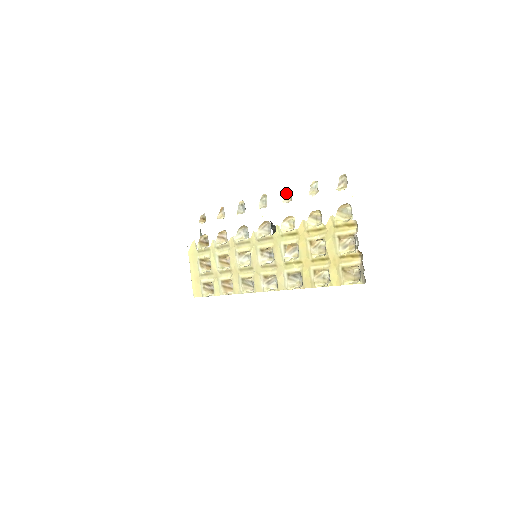
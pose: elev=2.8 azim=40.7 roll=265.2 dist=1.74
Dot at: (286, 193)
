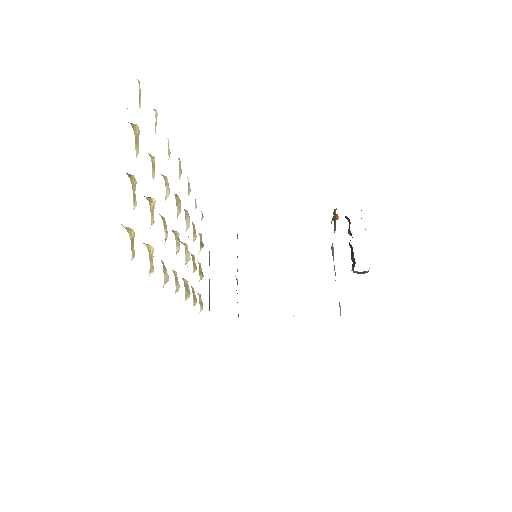
Dot at: (168, 146)
